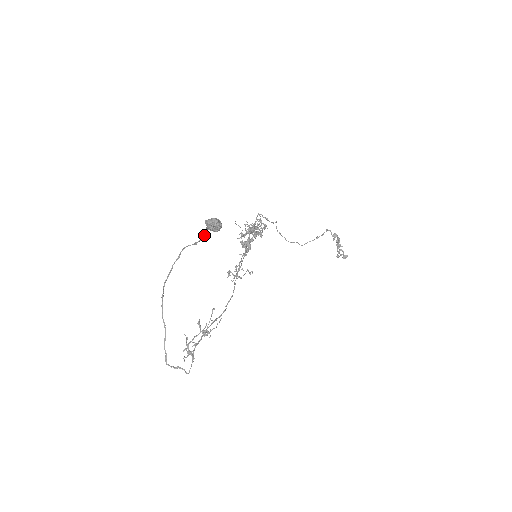
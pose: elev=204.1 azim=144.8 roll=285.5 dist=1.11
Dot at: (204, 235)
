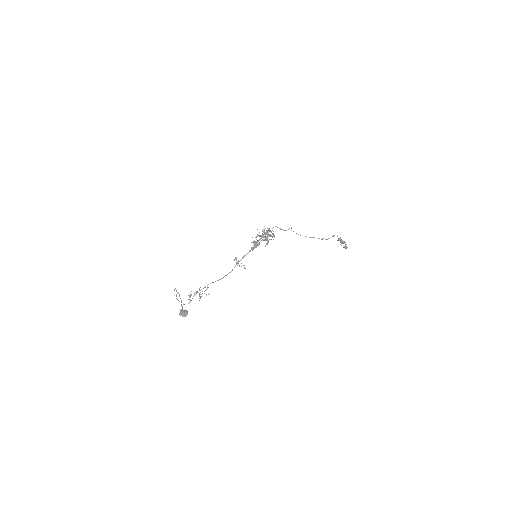
Dot at: occluded
